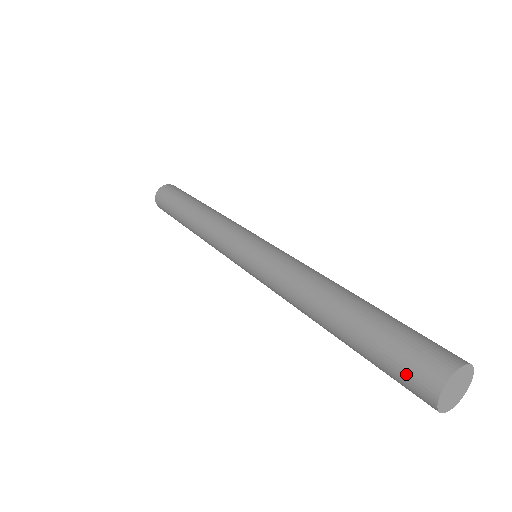
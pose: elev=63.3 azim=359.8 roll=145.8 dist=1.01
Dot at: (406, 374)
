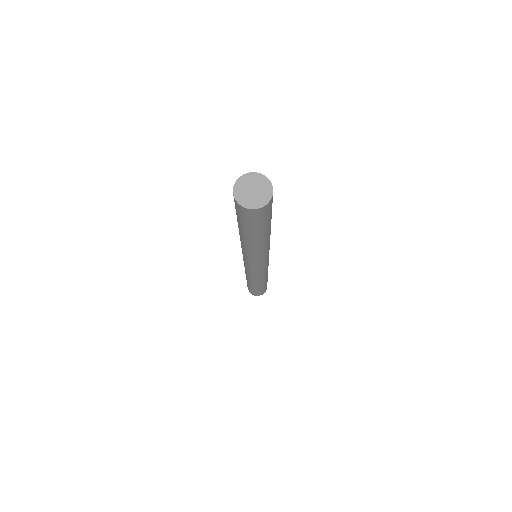
Dot at: occluded
